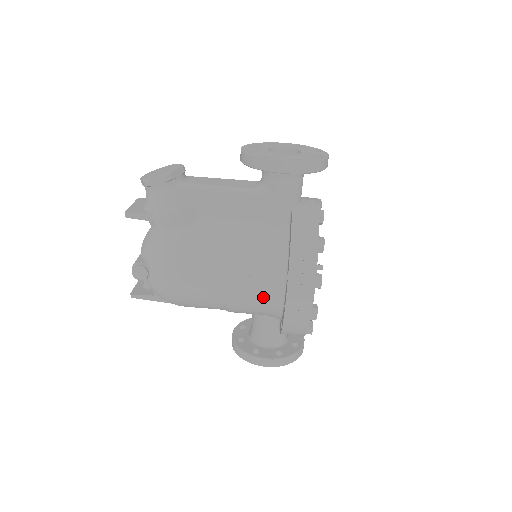
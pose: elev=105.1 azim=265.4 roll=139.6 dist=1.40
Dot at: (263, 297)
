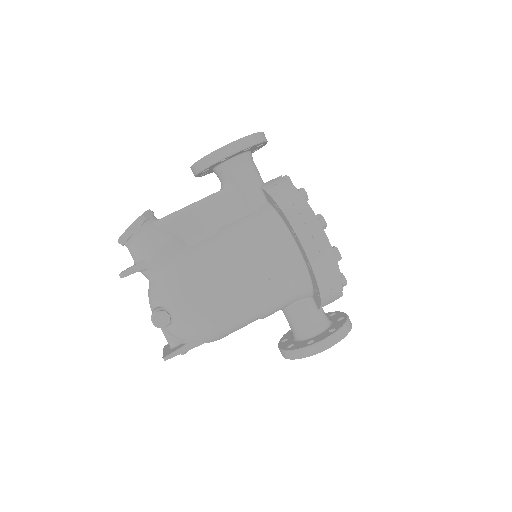
Dot at: (284, 270)
